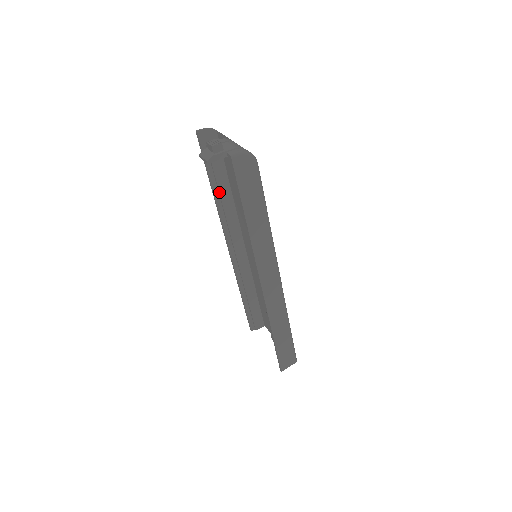
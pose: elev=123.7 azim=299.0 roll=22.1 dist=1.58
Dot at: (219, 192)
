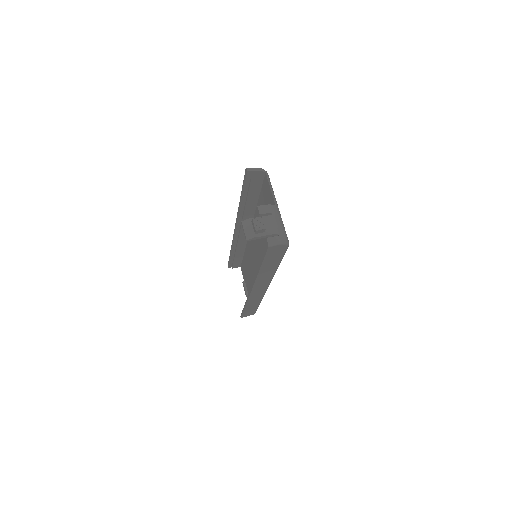
Dot at: (246, 204)
